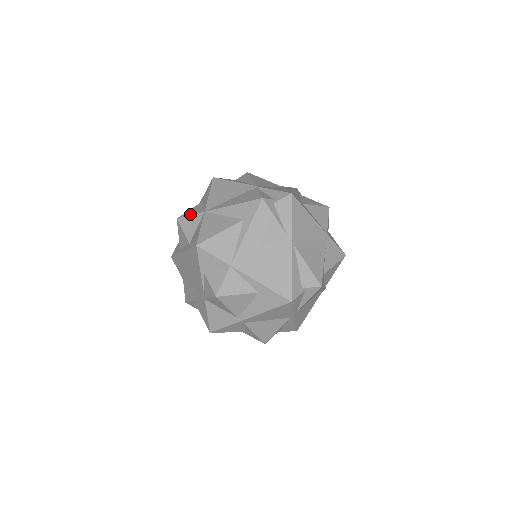
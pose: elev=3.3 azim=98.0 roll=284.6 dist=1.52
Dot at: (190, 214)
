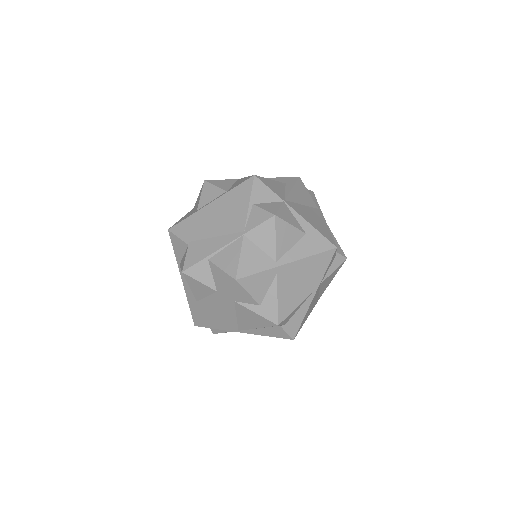
Dot at: (220, 180)
